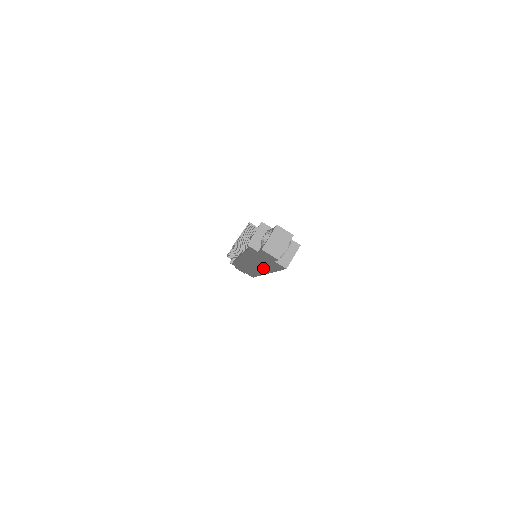
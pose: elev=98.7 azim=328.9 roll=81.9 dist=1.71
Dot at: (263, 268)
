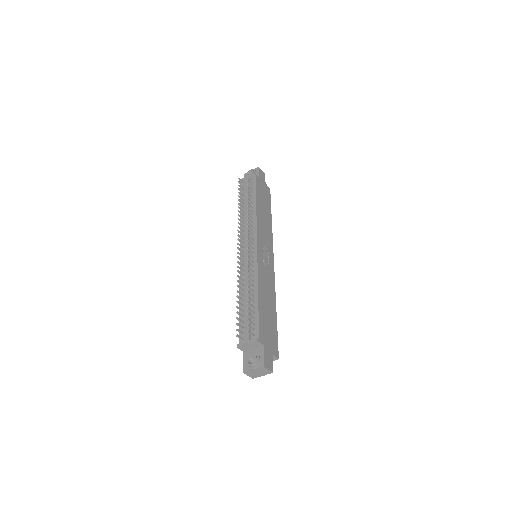
Dot at: occluded
